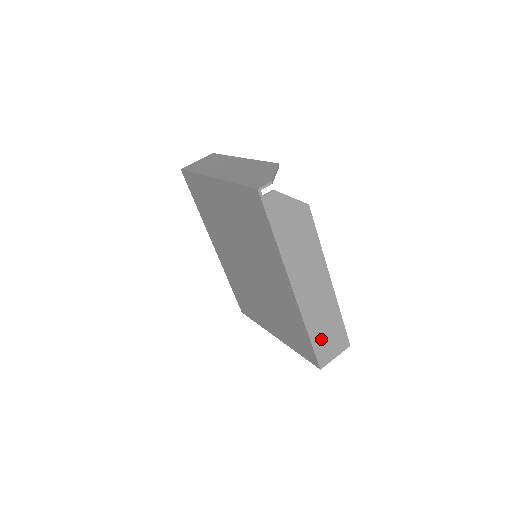
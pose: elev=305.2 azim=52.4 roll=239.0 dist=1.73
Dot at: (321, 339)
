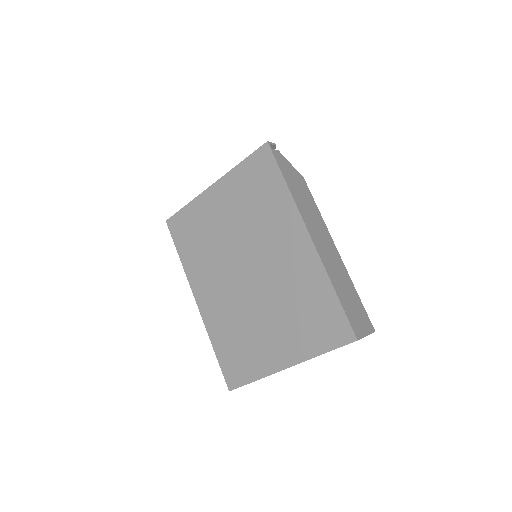
Dot at: (347, 304)
